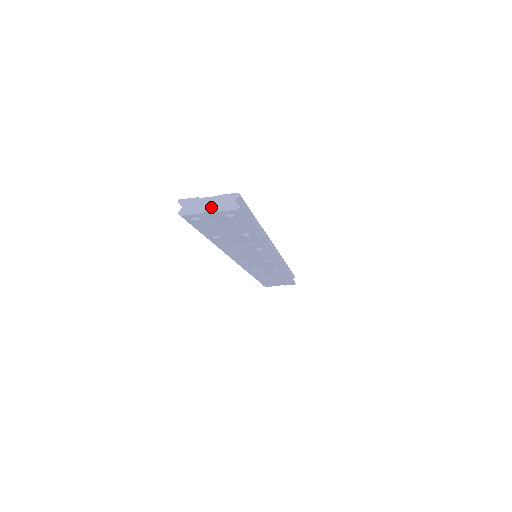
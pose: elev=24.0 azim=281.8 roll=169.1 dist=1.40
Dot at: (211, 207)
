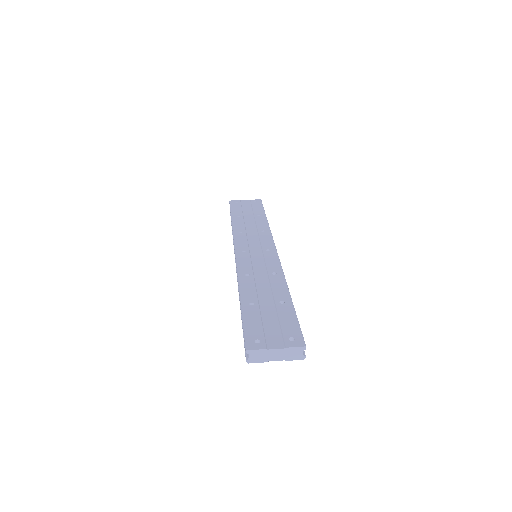
Dot at: (279, 357)
